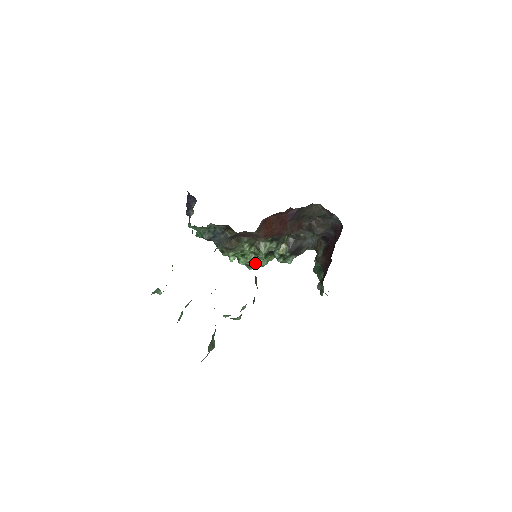
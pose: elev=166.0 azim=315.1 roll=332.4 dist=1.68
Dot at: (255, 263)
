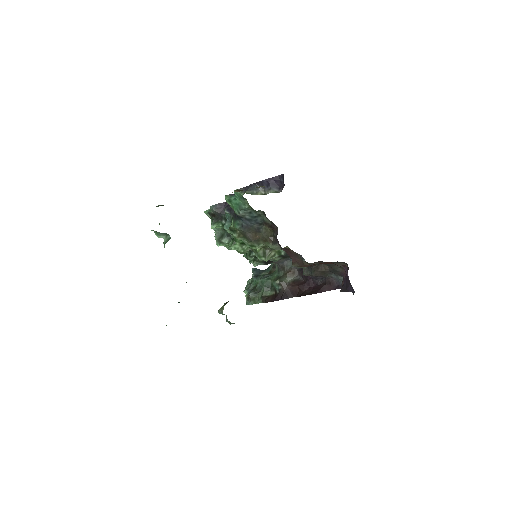
Dot at: occluded
